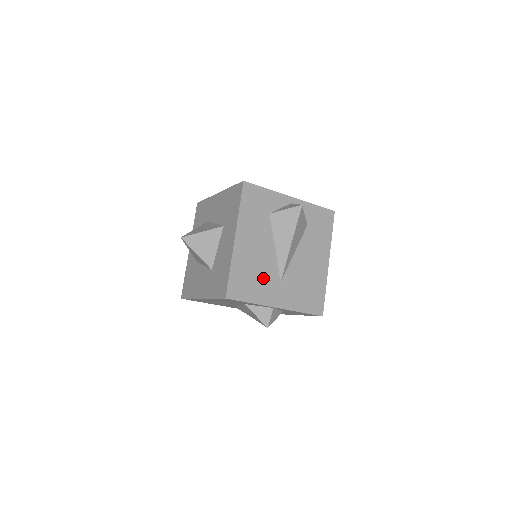
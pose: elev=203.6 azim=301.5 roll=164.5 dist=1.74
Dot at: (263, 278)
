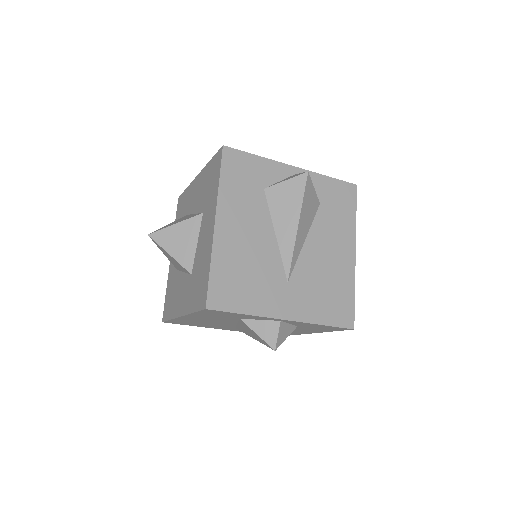
Dot at: (261, 278)
